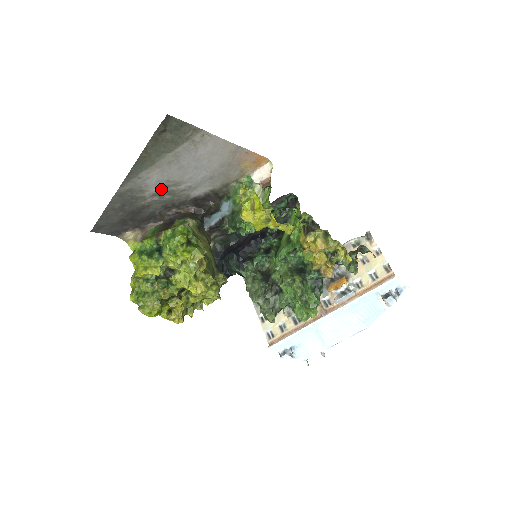
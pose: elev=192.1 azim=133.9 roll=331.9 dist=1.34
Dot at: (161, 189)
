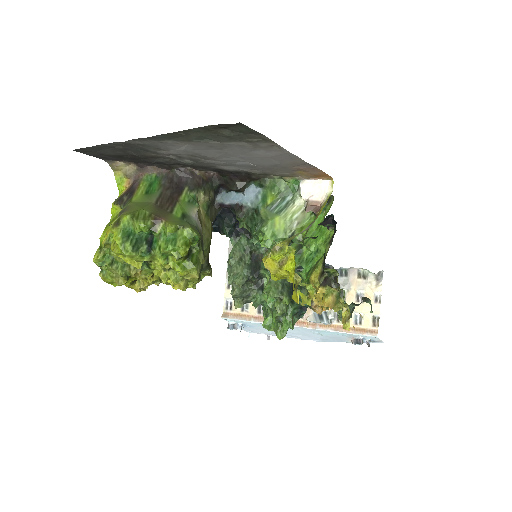
Dot at: (184, 154)
